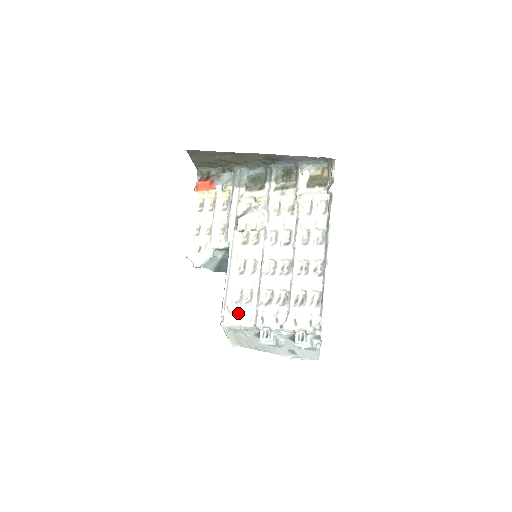
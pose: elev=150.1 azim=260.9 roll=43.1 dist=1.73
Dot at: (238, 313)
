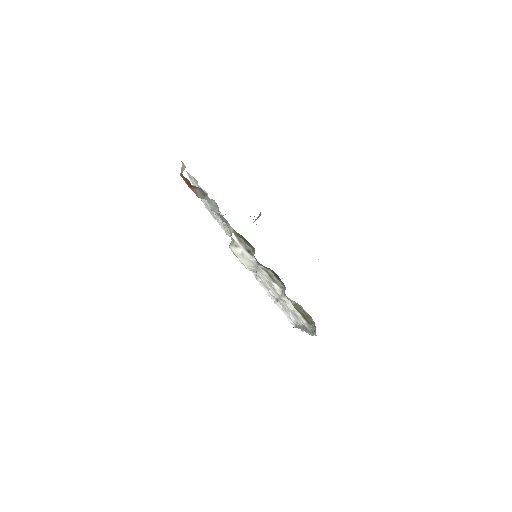
Dot at: occluded
